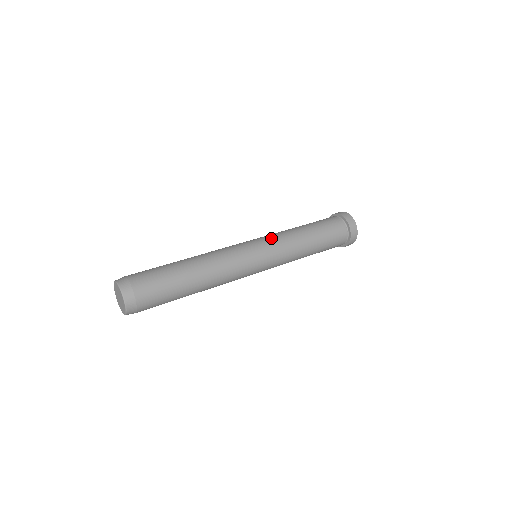
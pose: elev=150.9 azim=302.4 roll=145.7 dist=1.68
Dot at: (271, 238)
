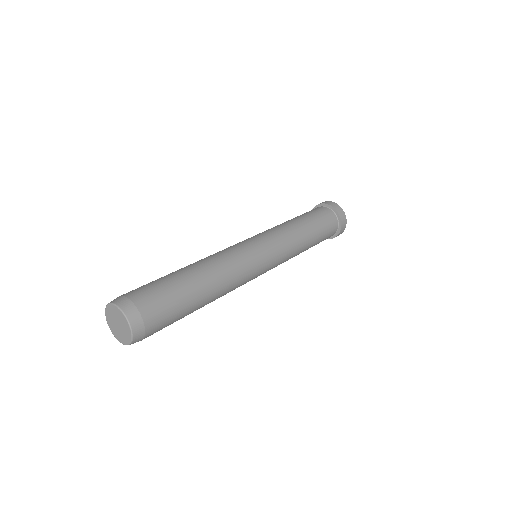
Dot at: (278, 240)
